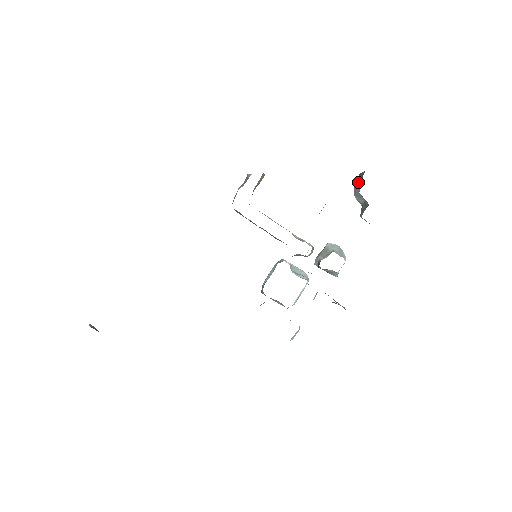
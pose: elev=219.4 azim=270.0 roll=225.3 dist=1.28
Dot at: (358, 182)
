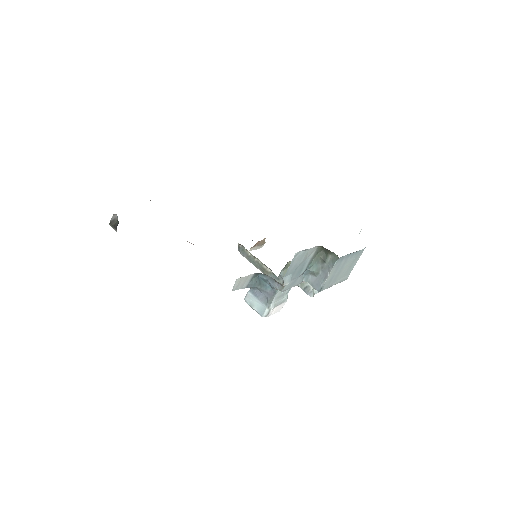
Dot at: occluded
